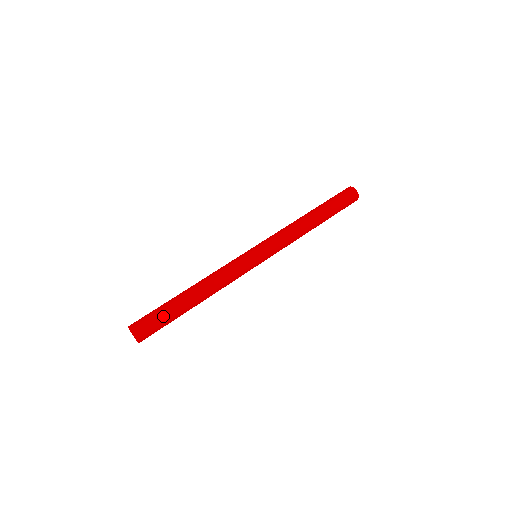
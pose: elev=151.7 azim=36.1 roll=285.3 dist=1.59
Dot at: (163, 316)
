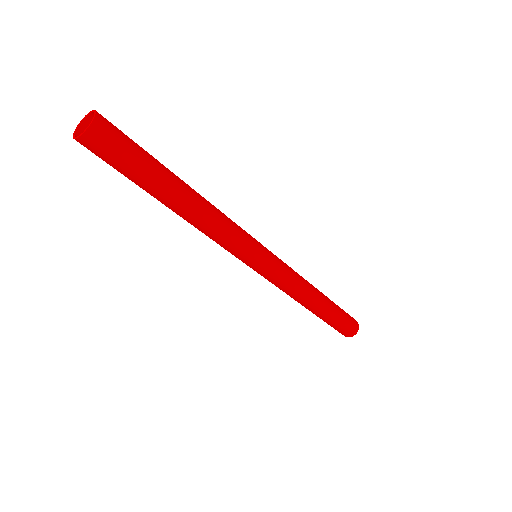
Dot at: (142, 149)
